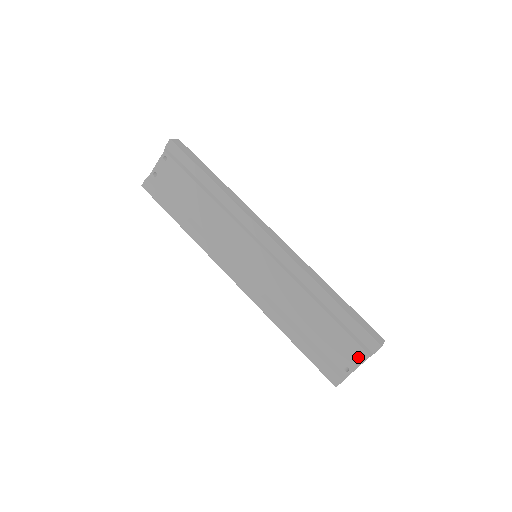
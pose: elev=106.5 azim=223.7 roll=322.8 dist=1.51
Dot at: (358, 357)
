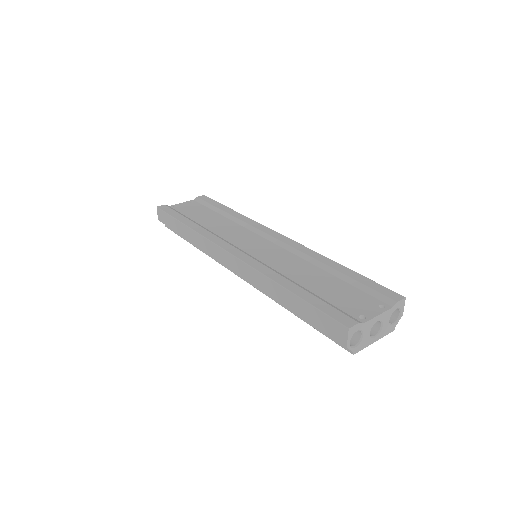
Dot at: (377, 308)
